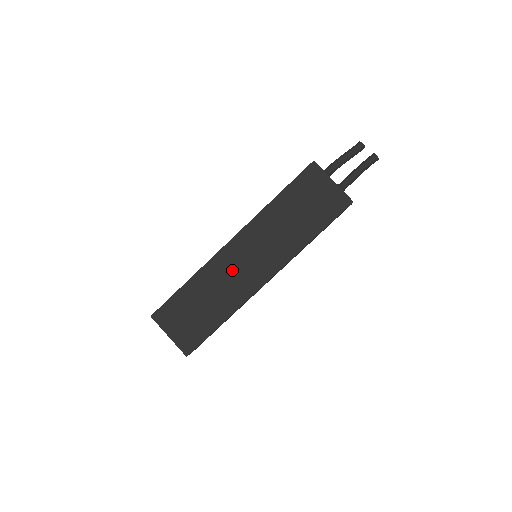
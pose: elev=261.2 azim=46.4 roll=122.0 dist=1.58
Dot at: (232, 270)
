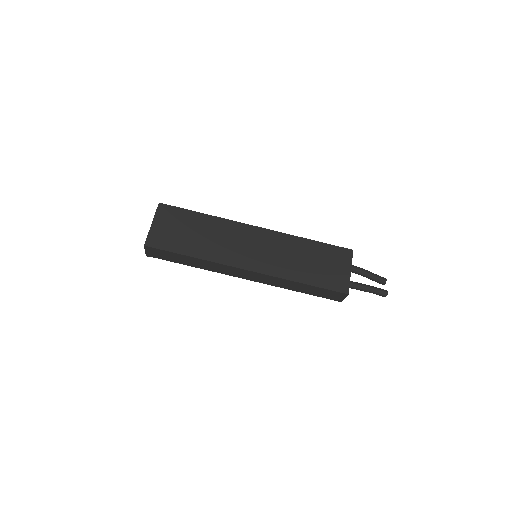
Dot at: (237, 240)
